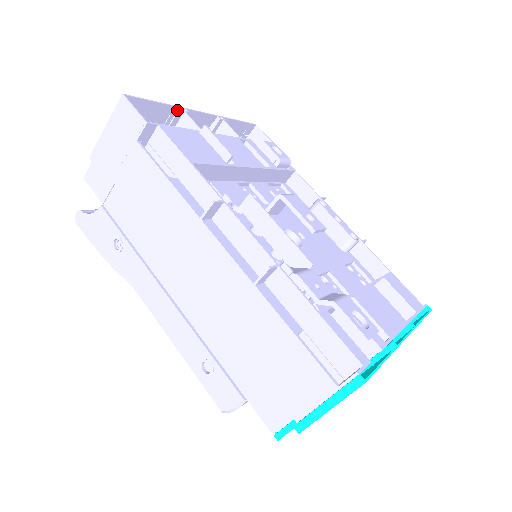
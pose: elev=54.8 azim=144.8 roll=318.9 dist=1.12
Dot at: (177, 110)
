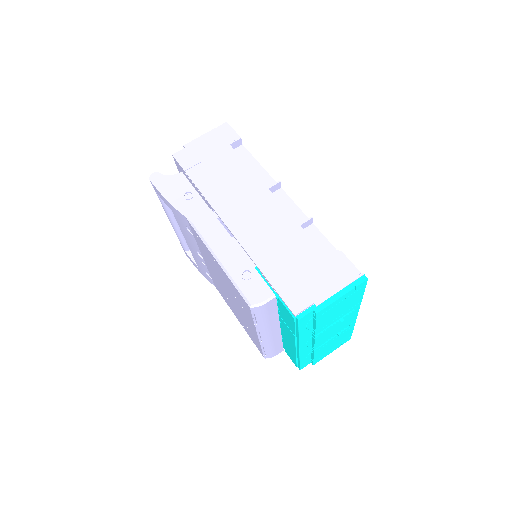
Dot at: occluded
